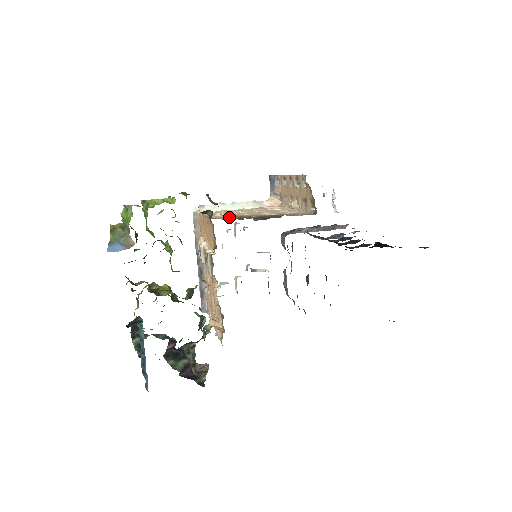
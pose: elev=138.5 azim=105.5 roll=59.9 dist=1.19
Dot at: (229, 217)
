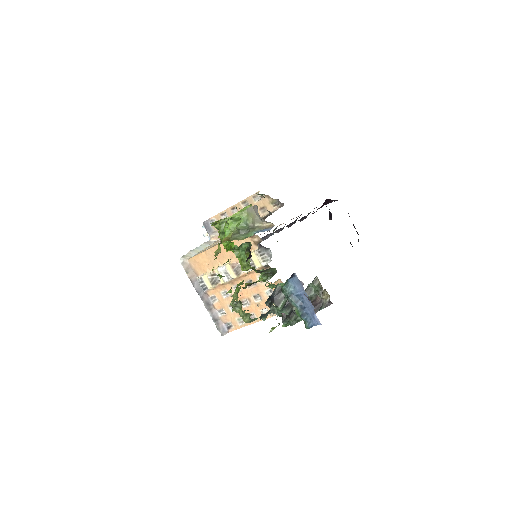
Dot at: occluded
